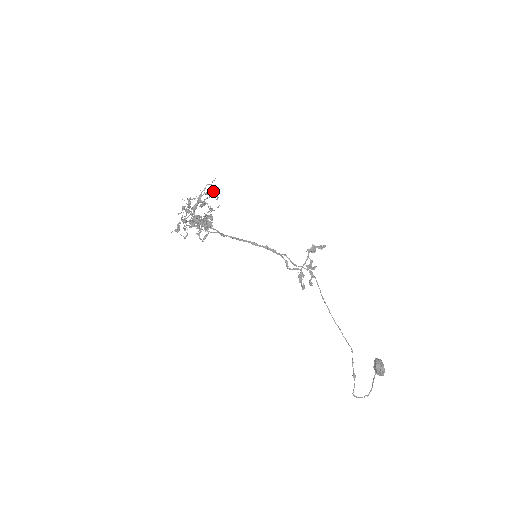
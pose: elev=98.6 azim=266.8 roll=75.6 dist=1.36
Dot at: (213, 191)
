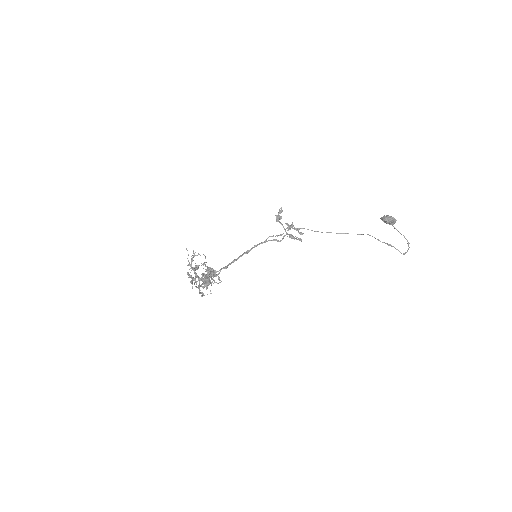
Dot at: (193, 255)
